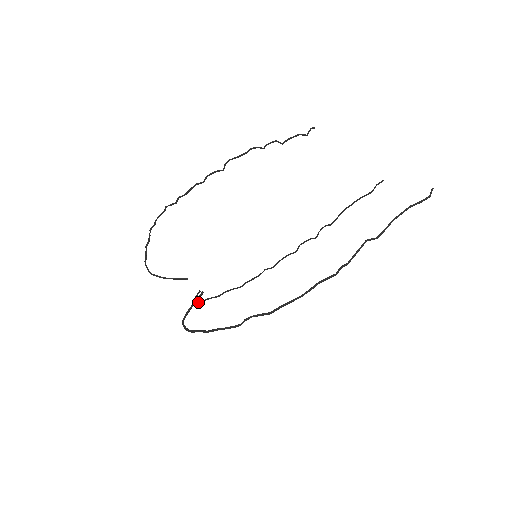
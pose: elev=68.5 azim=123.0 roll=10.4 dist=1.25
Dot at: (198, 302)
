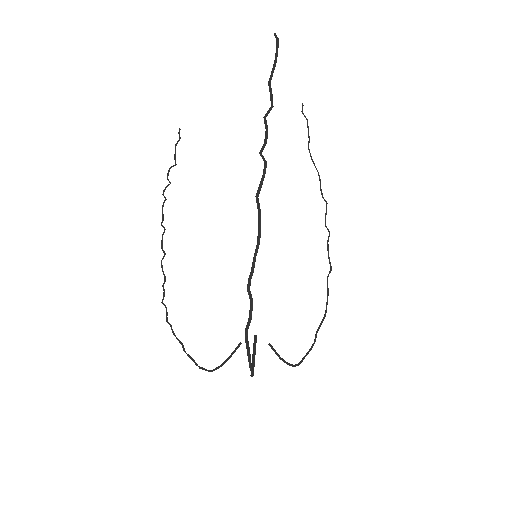
Dot at: (297, 364)
